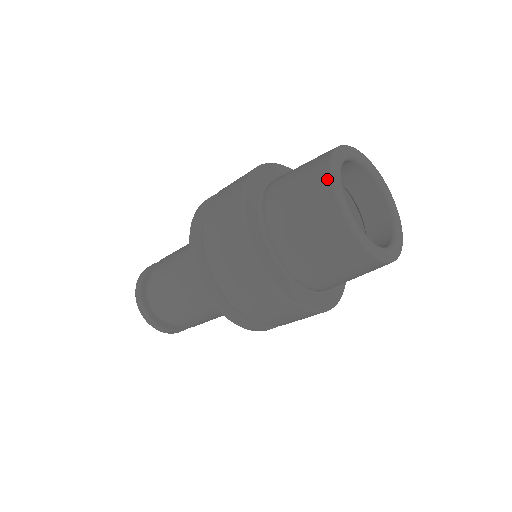
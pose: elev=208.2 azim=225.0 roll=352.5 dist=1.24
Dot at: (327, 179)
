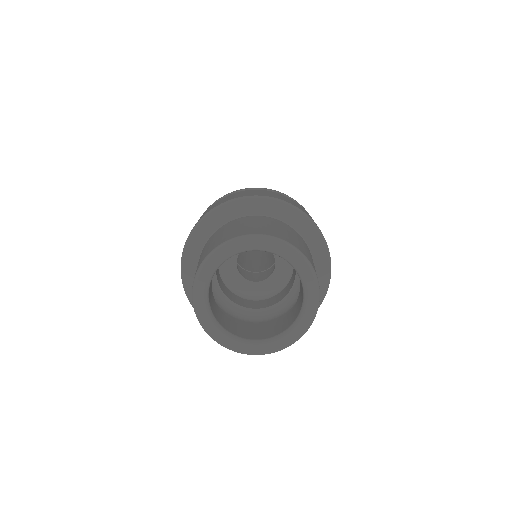
Dot at: (207, 254)
